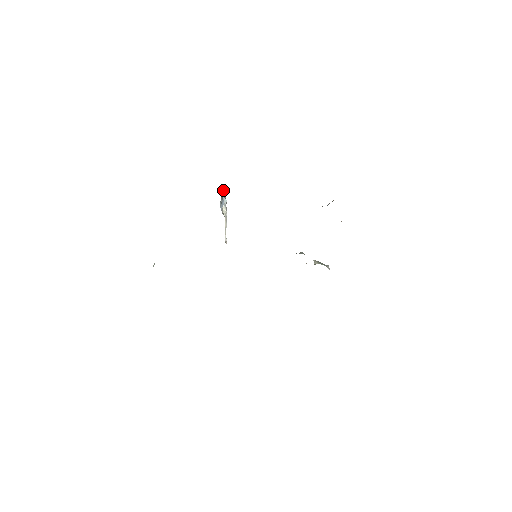
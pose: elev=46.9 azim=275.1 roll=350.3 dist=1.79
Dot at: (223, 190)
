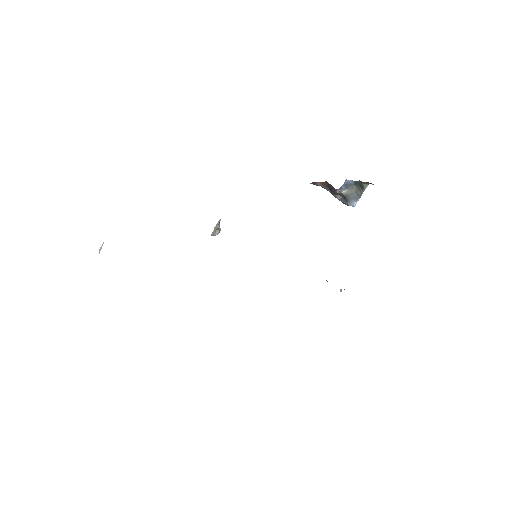
Dot at: occluded
